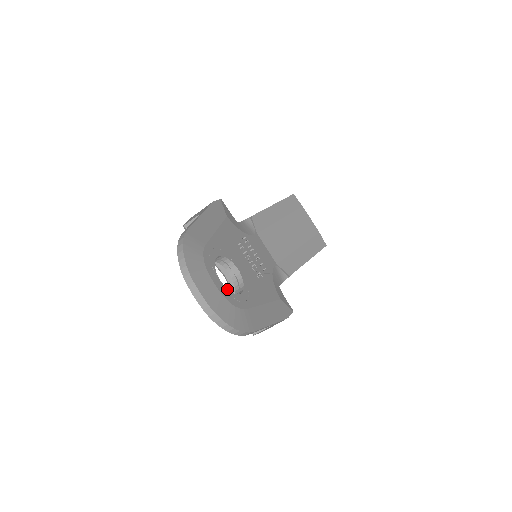
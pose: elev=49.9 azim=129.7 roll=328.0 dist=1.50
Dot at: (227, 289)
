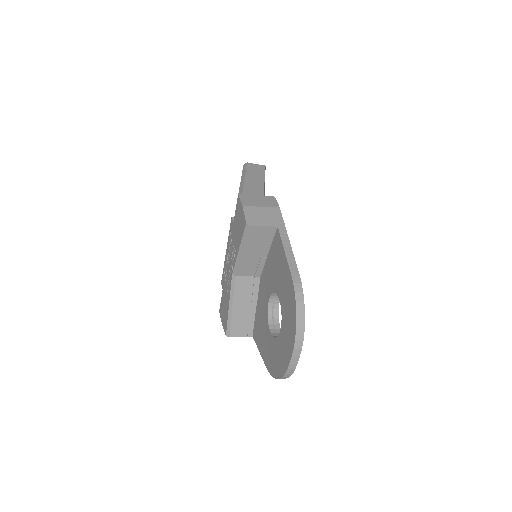
Dot at: occluded
